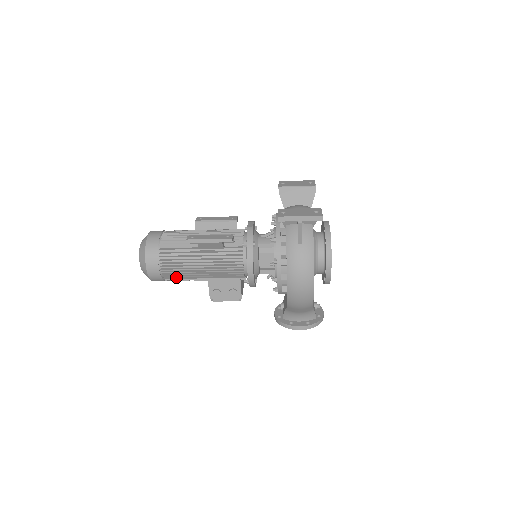
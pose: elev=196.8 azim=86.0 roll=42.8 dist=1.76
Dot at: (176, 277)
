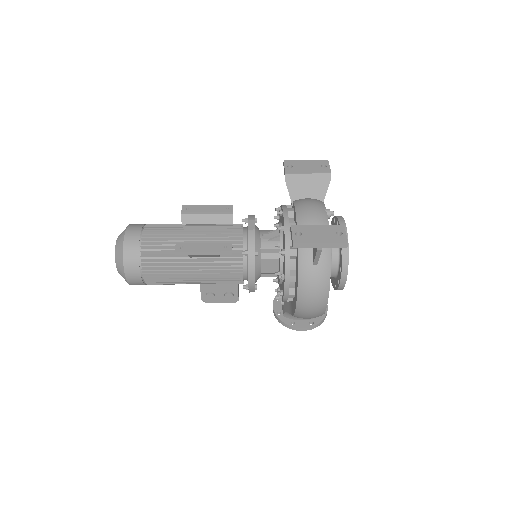
Dot at: occluded
